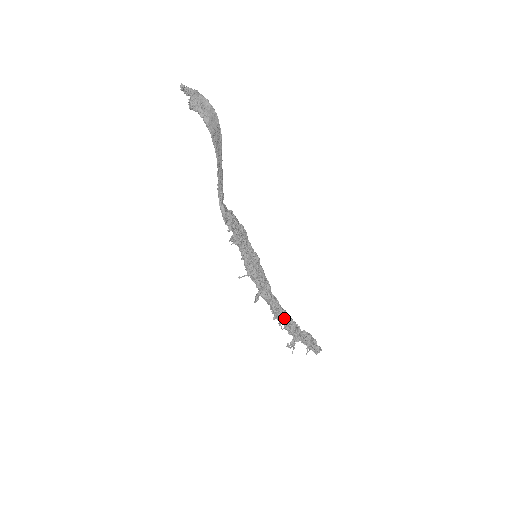
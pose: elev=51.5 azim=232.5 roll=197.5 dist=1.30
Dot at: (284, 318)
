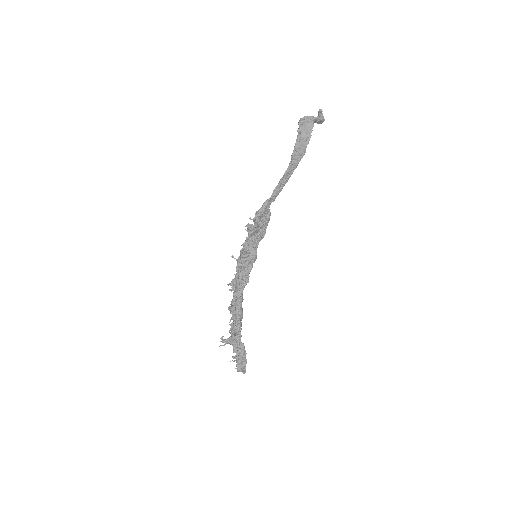
Dot at: (235, 316)
